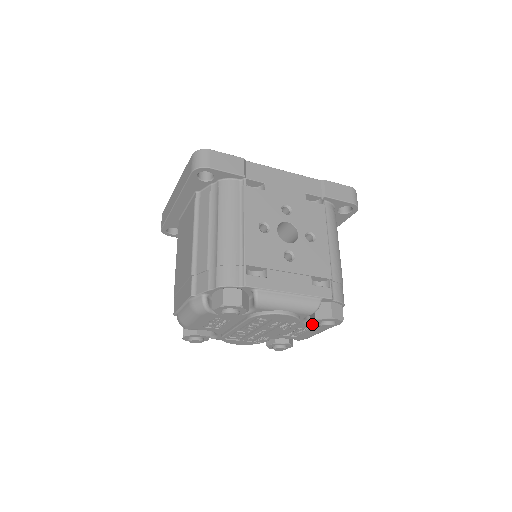
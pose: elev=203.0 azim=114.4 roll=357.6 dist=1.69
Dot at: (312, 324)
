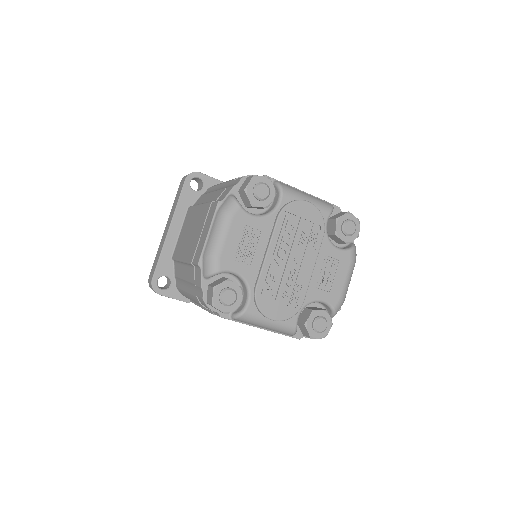
Dot at: (336, 233)
